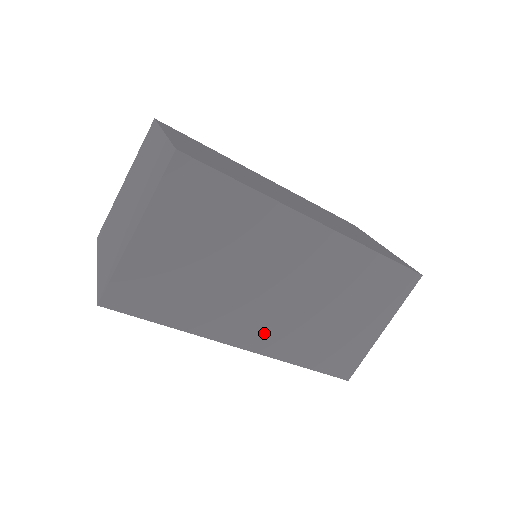
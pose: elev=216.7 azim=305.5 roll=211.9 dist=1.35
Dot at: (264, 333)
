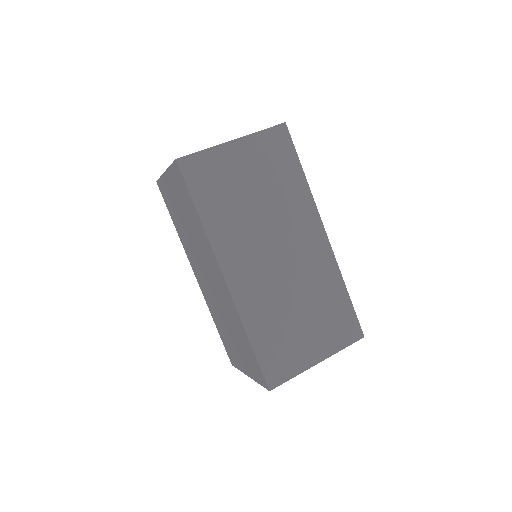
Dot at: (246, 281)
